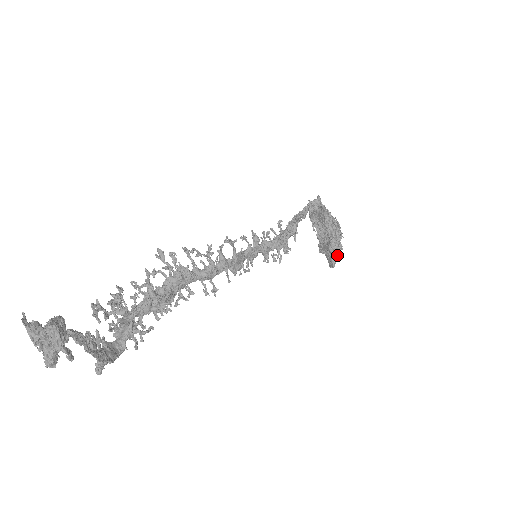
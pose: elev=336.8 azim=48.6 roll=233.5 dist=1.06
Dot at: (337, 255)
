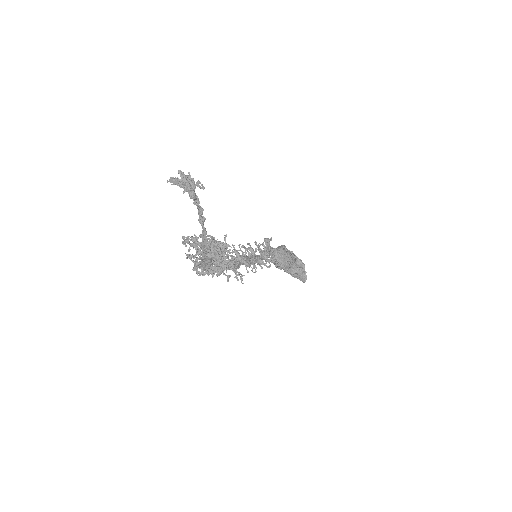
Dot at: (304, 271)
